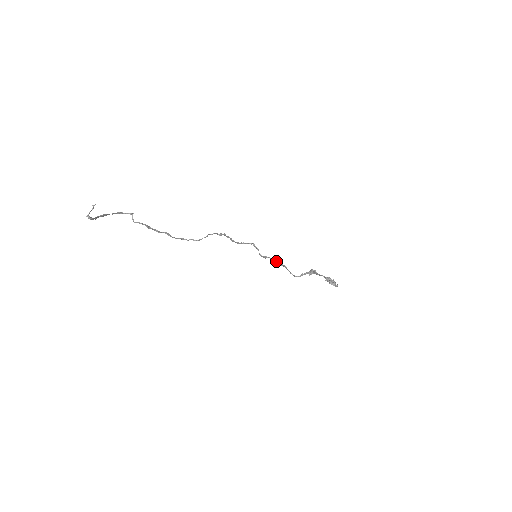
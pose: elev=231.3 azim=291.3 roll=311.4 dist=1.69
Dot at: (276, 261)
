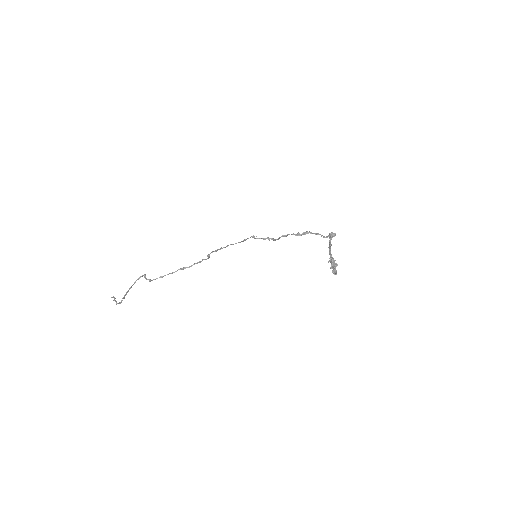
Dot at: (293, 234)
